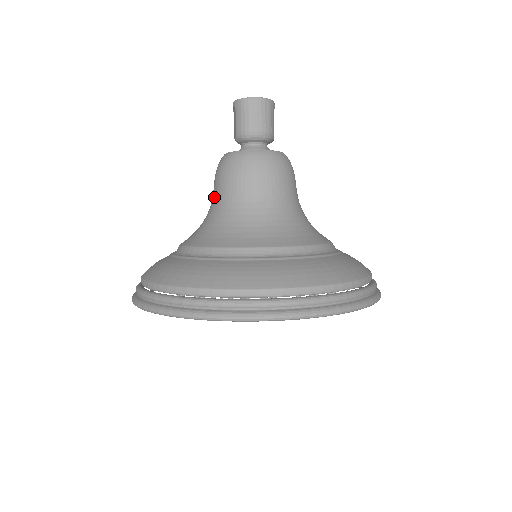
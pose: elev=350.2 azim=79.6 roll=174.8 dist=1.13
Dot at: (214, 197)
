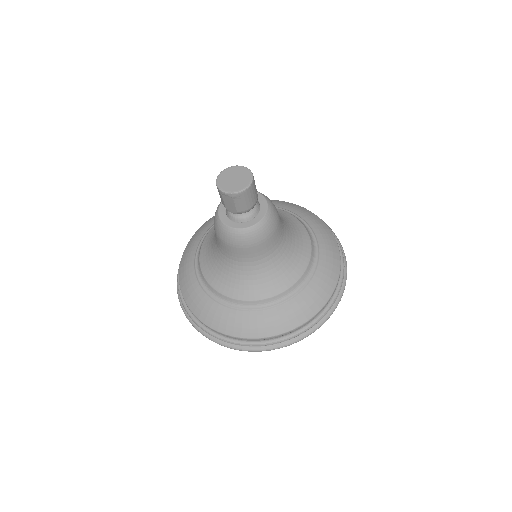
Dot at: (239, 258)
